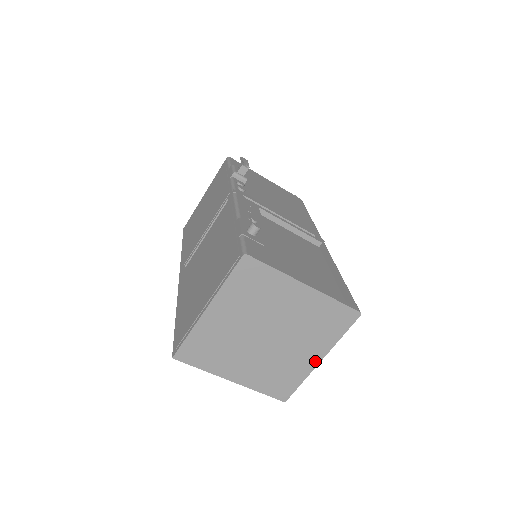
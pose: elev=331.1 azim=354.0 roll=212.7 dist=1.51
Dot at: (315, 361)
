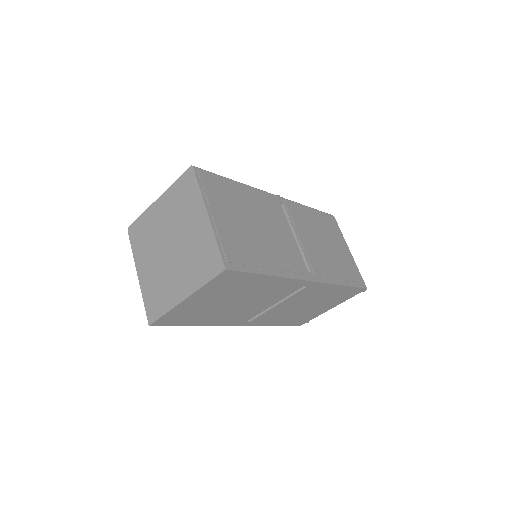
Dot at: (206, 220)
